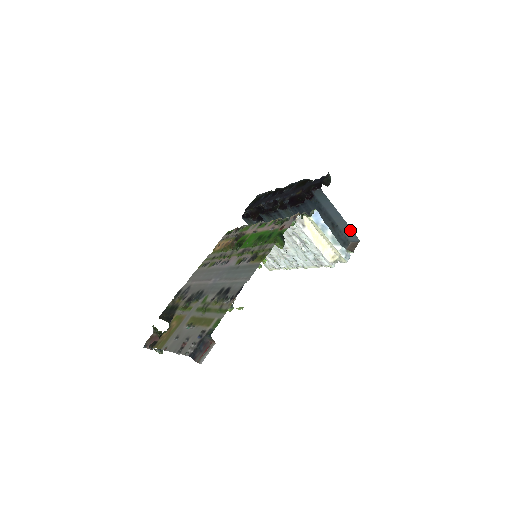
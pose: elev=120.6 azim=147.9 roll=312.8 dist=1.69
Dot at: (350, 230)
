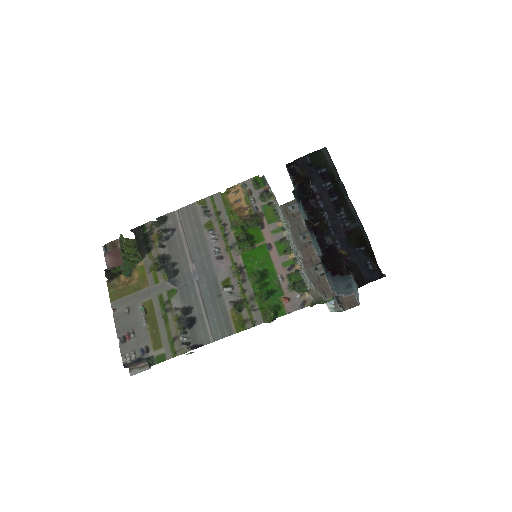
Dot at: (358, 299)
